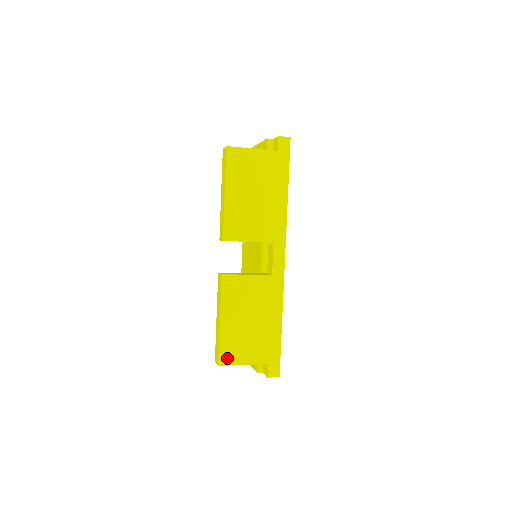
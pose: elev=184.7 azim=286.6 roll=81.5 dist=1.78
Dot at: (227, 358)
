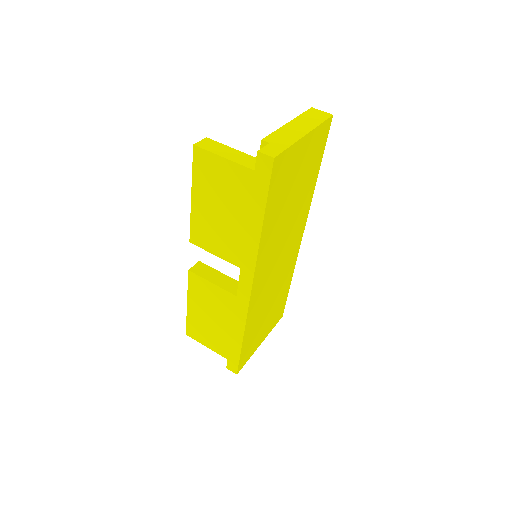
Dot at: (193, 334)
